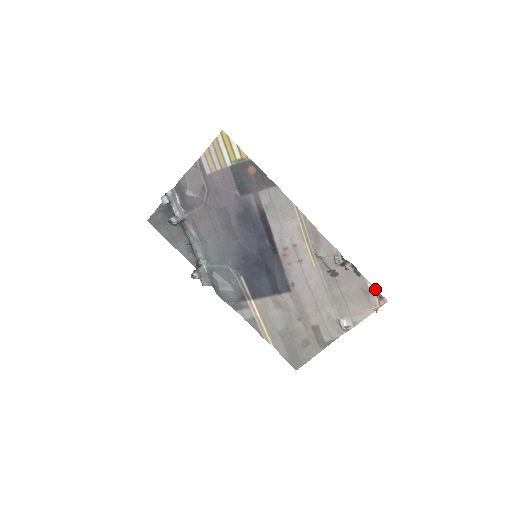
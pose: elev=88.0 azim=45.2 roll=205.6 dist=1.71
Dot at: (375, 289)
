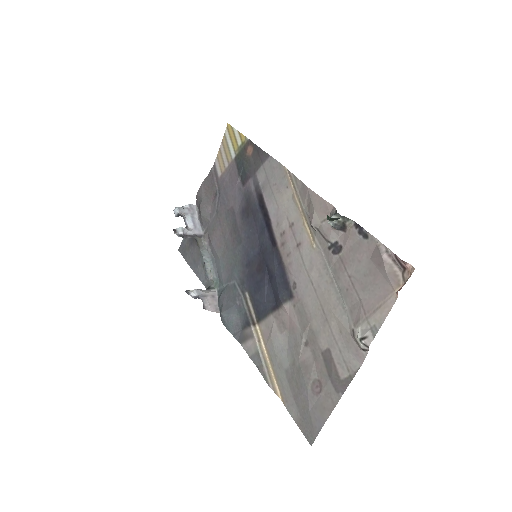
Dot at: (391, 252)
